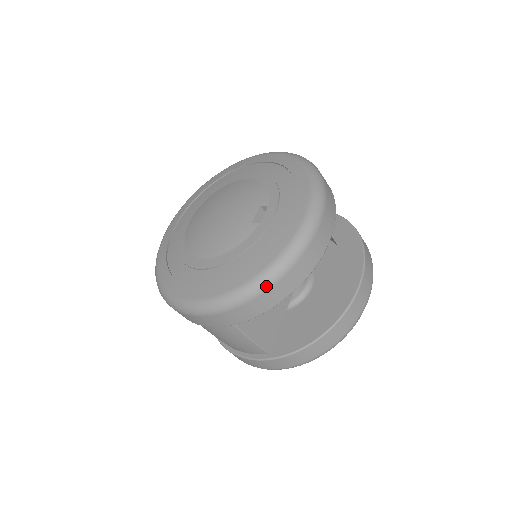
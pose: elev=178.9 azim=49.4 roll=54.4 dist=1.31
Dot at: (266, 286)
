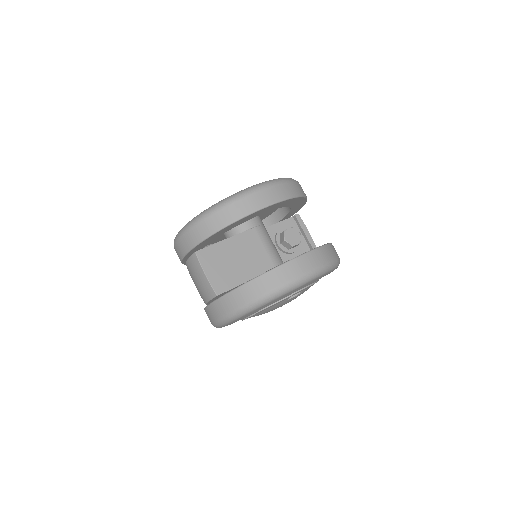
Dot at: (211, 212)
